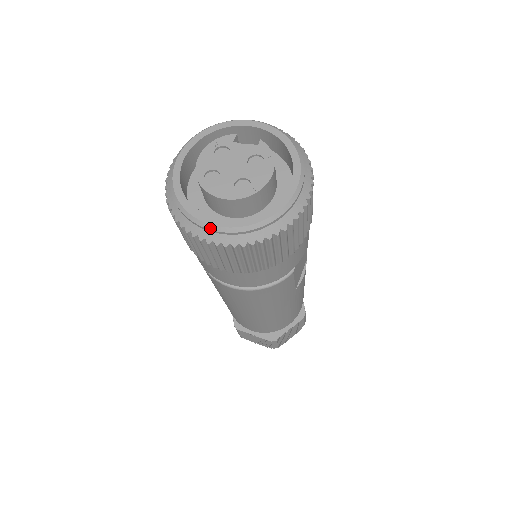
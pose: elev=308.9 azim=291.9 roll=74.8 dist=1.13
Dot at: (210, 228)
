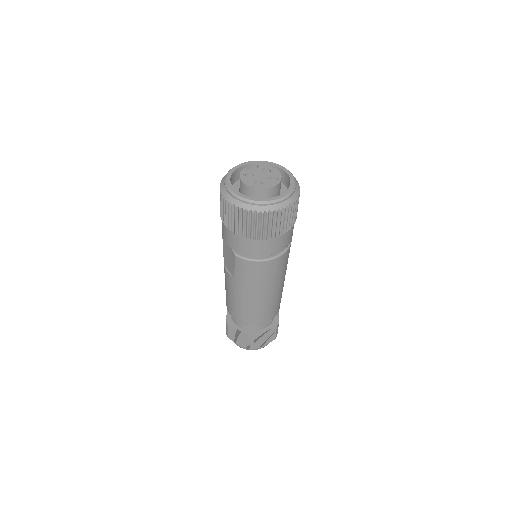
Dot at: (279, 201)
